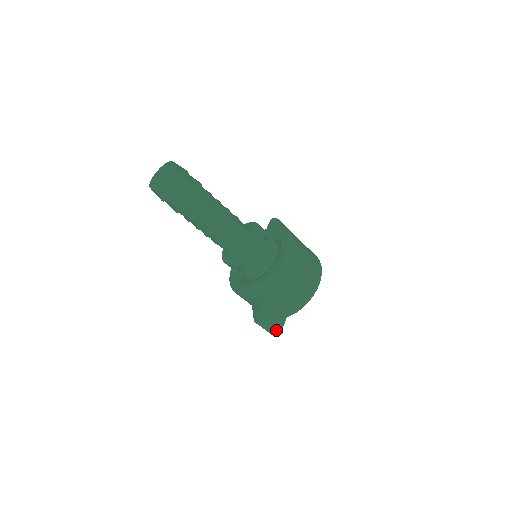
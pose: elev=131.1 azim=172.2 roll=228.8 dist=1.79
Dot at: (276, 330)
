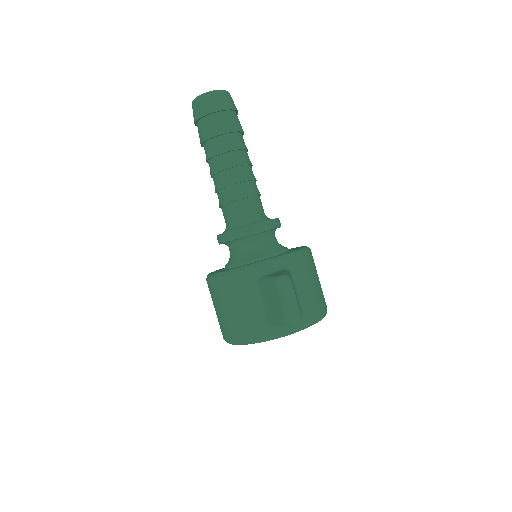
Dot at: (299, 310)
